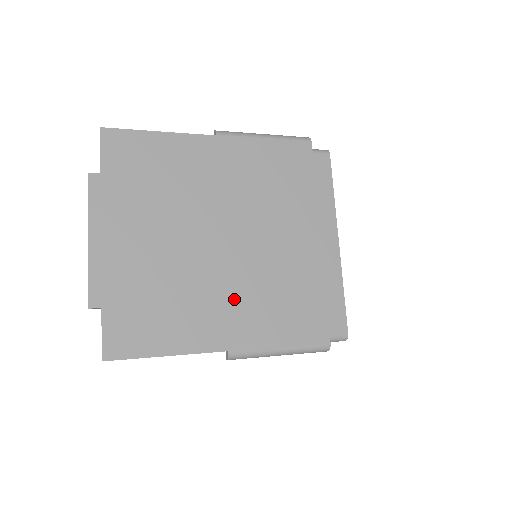
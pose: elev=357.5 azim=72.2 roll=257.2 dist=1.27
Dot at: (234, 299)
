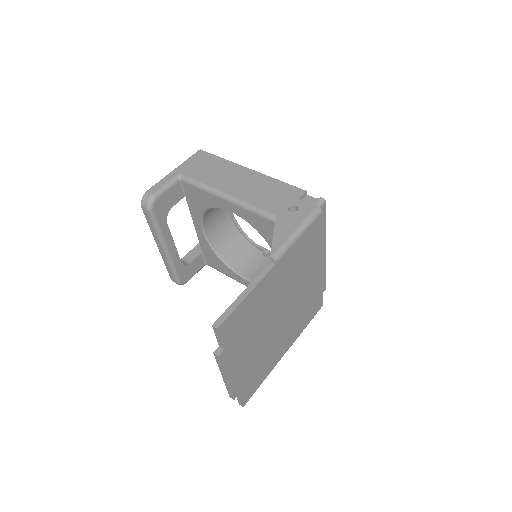
Dot at: (288, 331)
